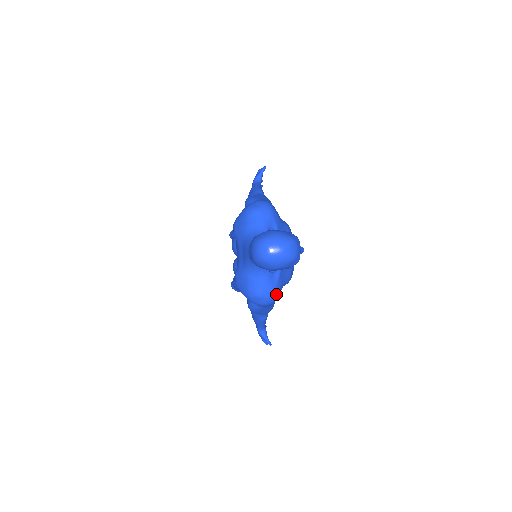
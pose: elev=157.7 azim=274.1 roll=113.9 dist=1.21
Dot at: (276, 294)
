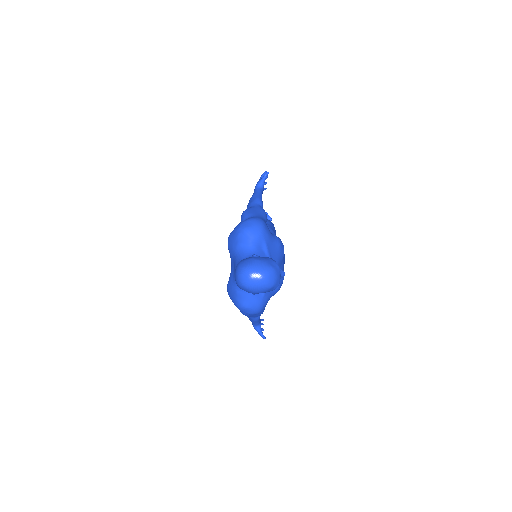
Dot at: (262, 306)
